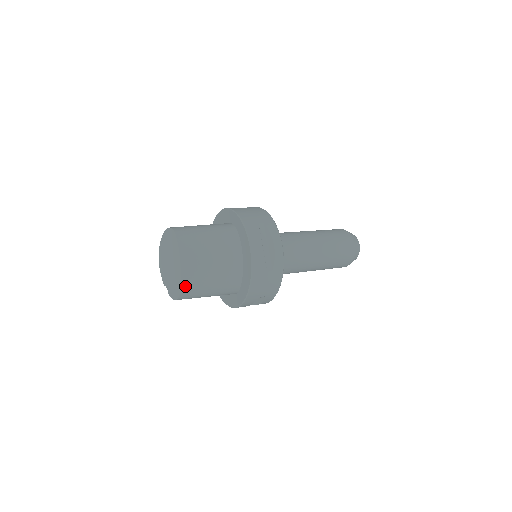
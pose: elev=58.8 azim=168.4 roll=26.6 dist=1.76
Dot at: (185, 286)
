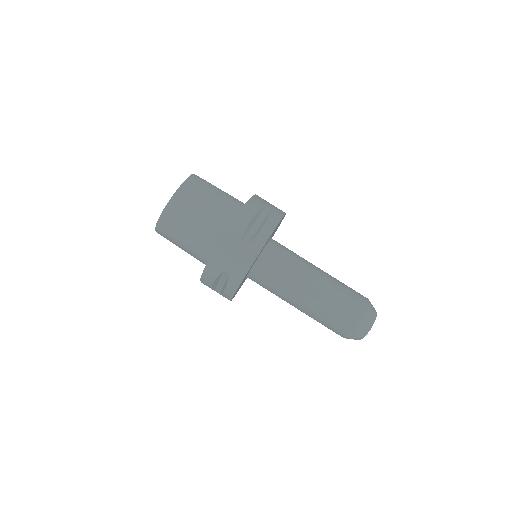
Dot at: (167, 213)
